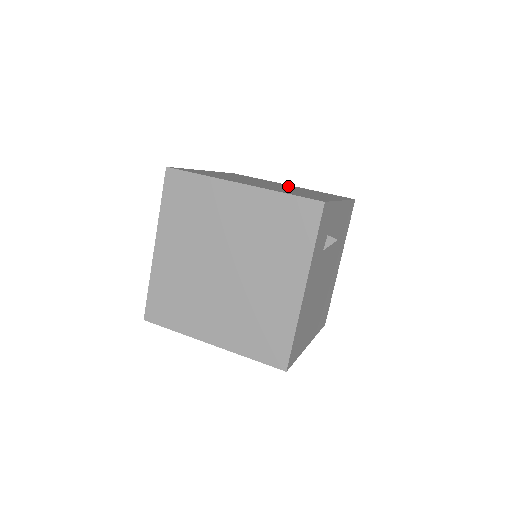
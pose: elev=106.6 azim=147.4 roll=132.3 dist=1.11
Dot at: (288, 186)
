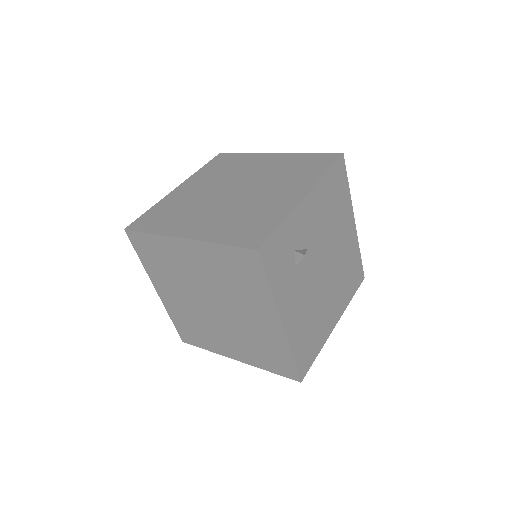
Dot at: (263, 169)
